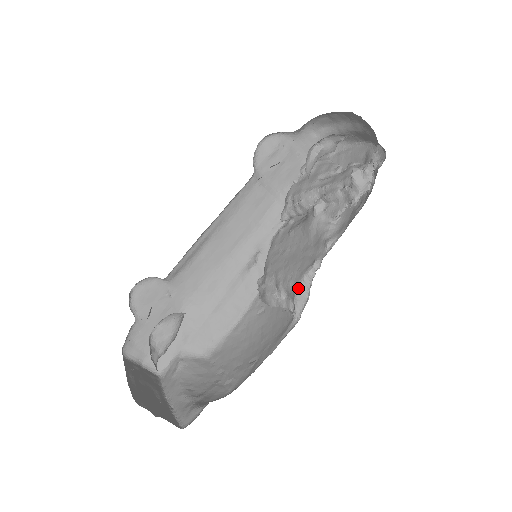
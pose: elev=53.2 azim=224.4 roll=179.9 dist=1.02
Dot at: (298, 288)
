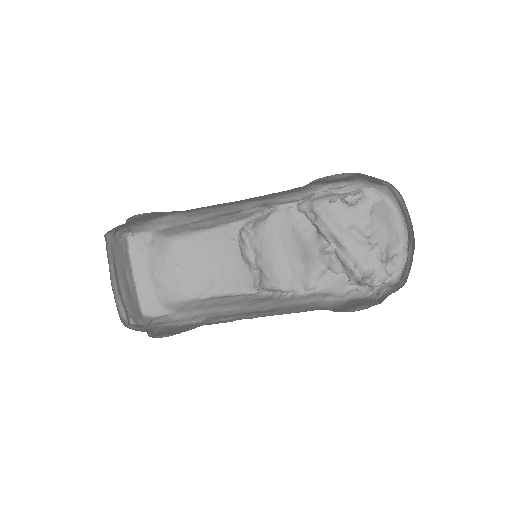
Dot at: (269, 288)
